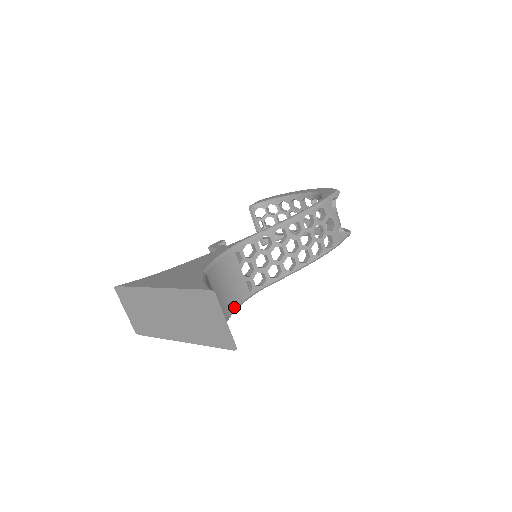
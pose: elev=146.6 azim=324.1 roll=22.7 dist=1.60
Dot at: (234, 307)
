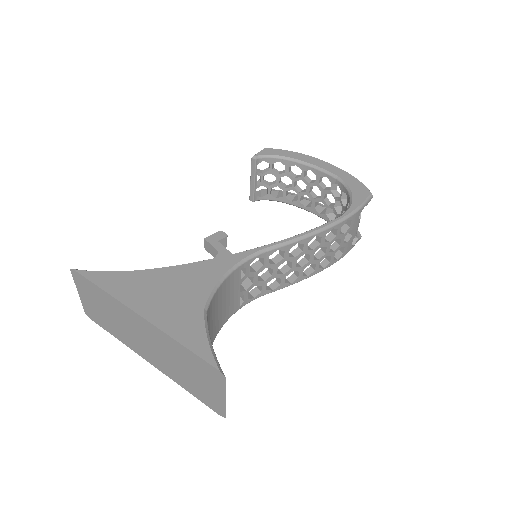
Dot at: (220, 328)
